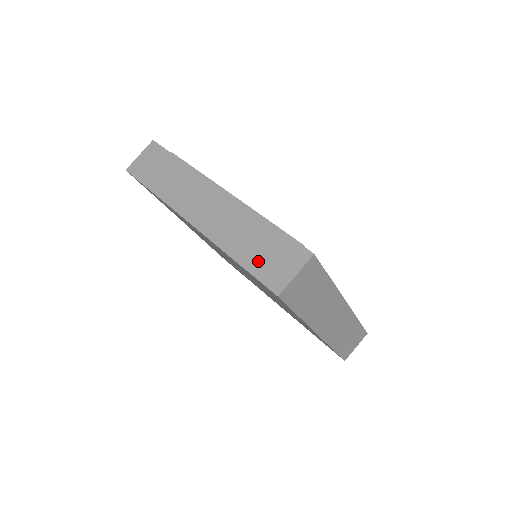
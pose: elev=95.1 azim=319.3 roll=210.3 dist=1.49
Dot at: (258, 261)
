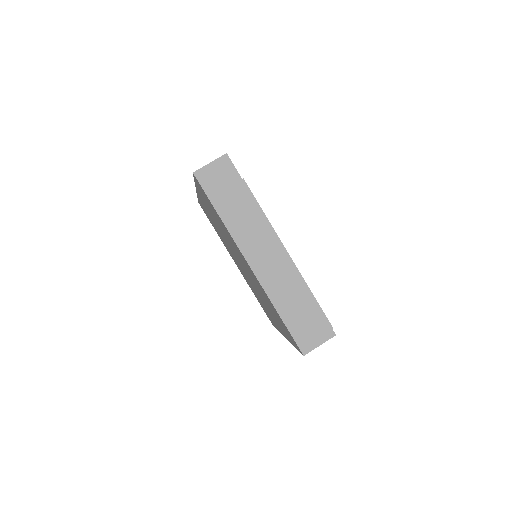
Dot at: occluded
